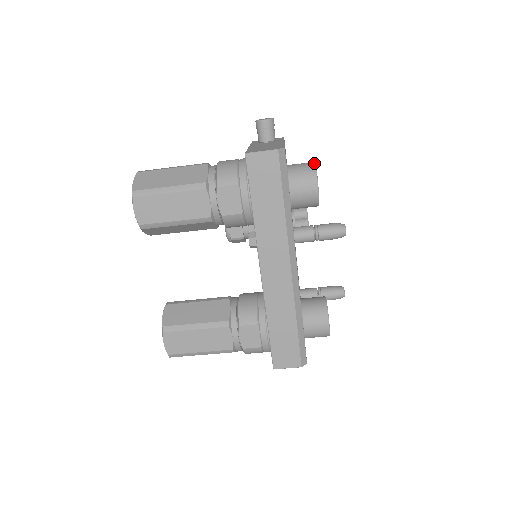
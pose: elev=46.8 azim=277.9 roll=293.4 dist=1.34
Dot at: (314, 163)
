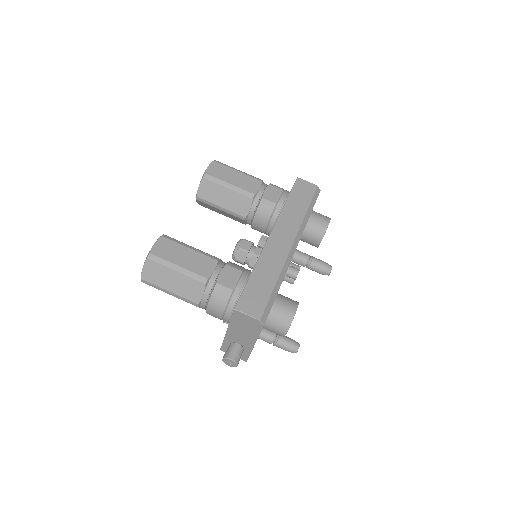
Dot at: occluded
